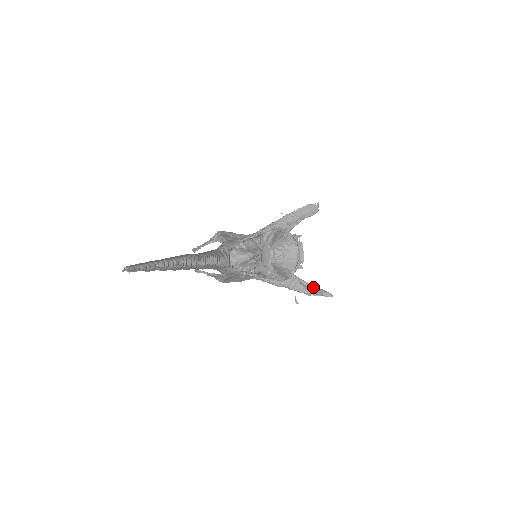
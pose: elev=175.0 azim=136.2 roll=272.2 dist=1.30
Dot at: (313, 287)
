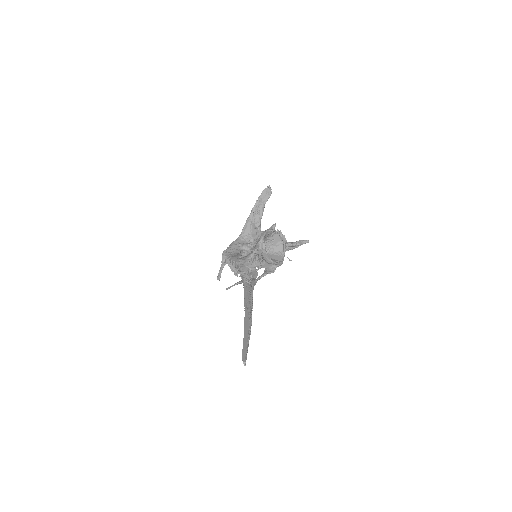
Dot at: (295, 244)
